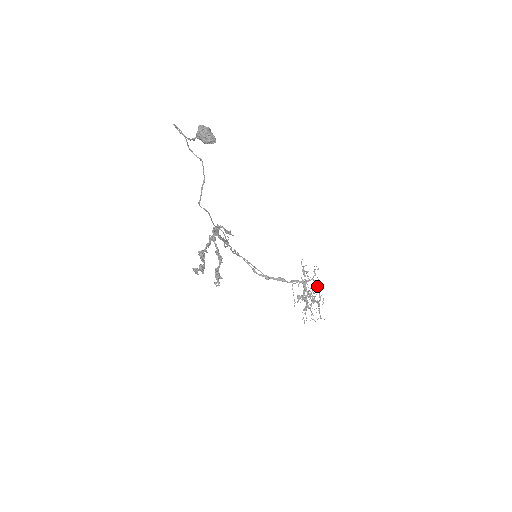
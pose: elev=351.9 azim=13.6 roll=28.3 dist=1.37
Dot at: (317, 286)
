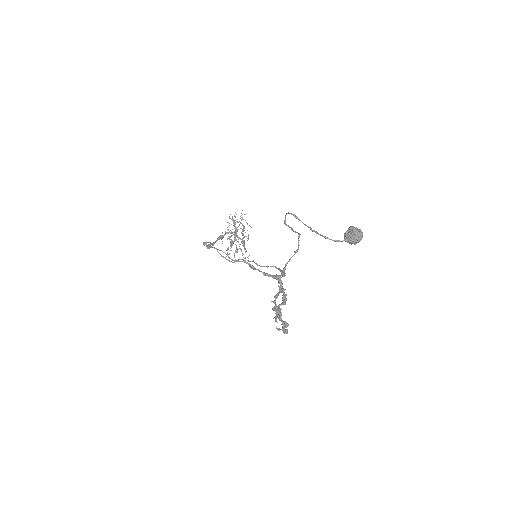
Dot at: (244, 228)
